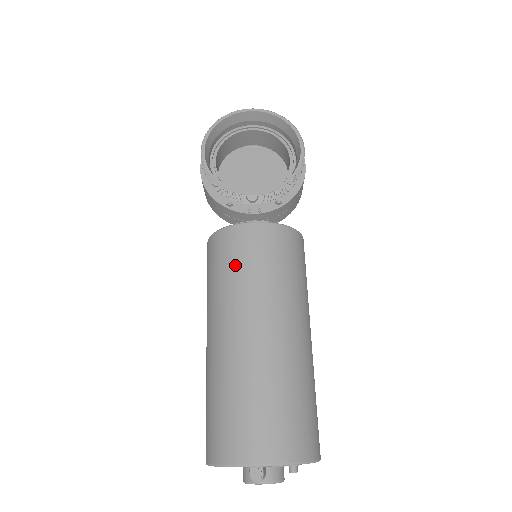
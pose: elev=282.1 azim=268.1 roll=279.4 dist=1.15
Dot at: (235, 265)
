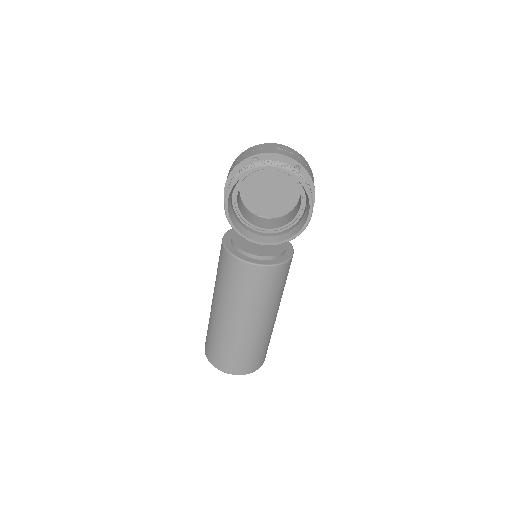
Dot at: (236, 286)
